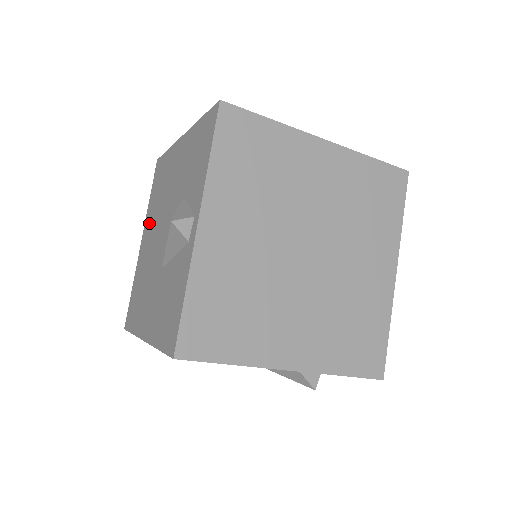
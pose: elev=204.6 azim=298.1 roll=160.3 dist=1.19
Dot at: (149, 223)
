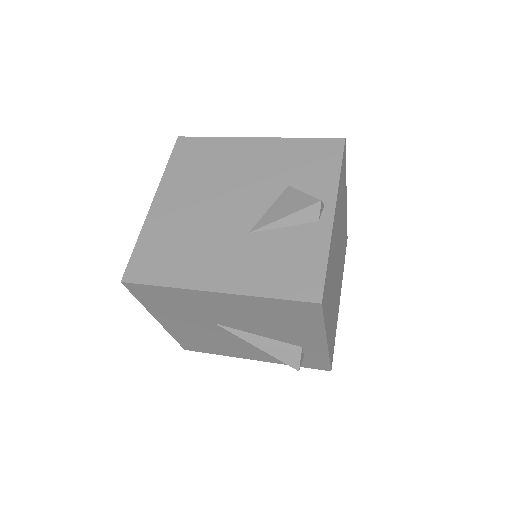
Dot at: (179, 188)
